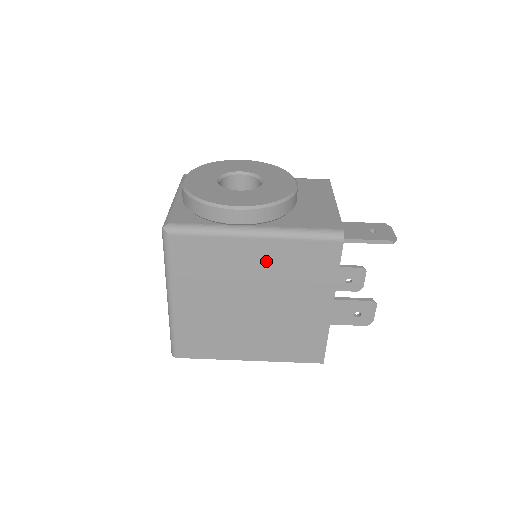
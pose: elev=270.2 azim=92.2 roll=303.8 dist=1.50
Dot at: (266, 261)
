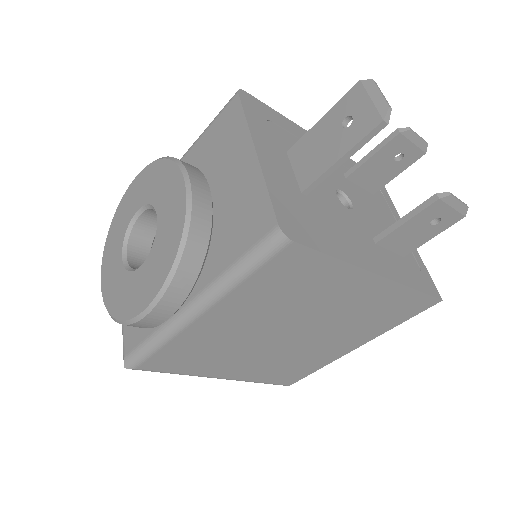
Dot at: (243, 314)
